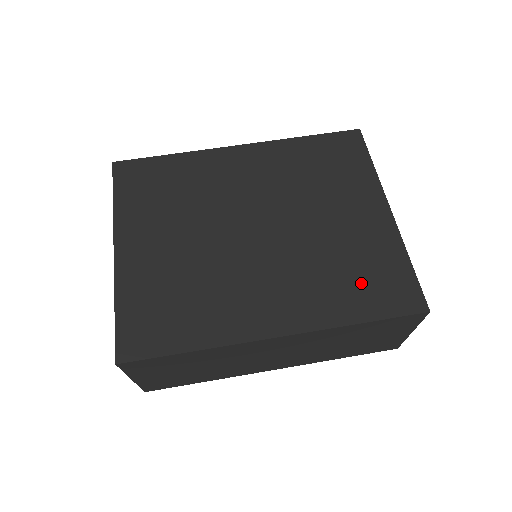
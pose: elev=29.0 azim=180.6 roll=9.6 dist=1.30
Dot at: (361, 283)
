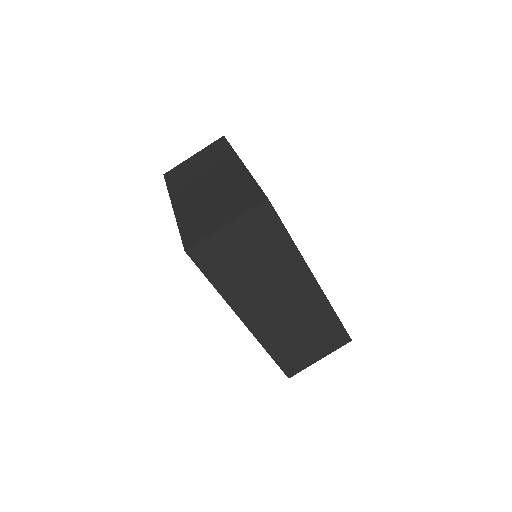
Dot at: occluded
